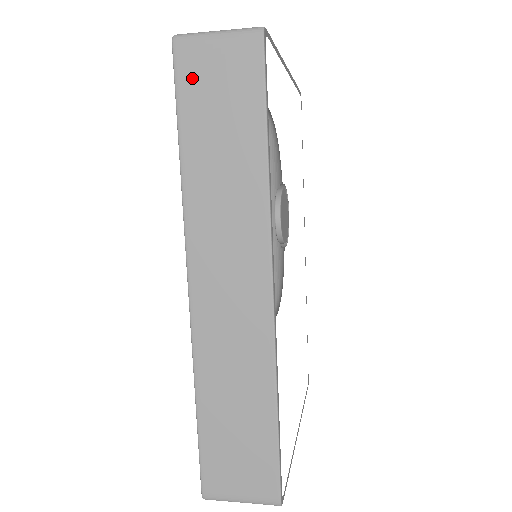
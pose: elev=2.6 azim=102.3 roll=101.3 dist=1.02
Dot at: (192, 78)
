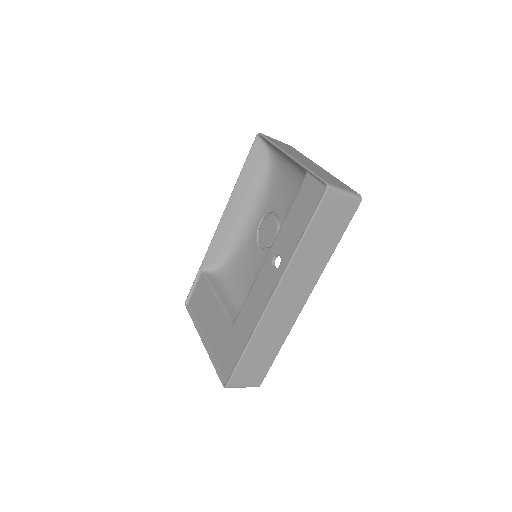
Dot at: (326, 208)
